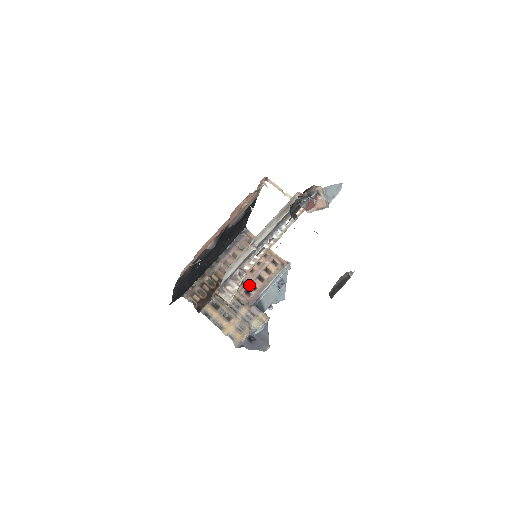
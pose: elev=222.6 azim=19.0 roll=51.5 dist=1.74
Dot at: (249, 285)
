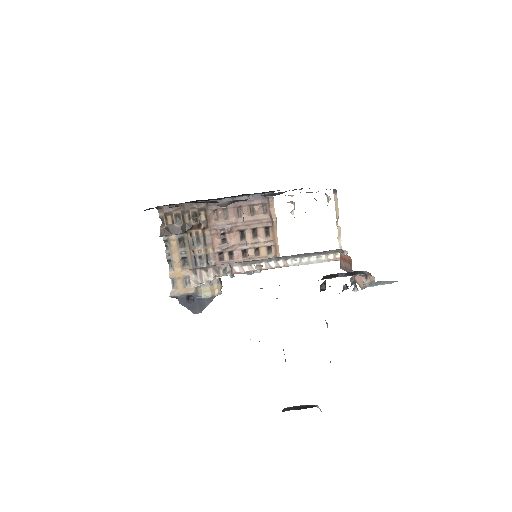
Dot at: (229, 250)
